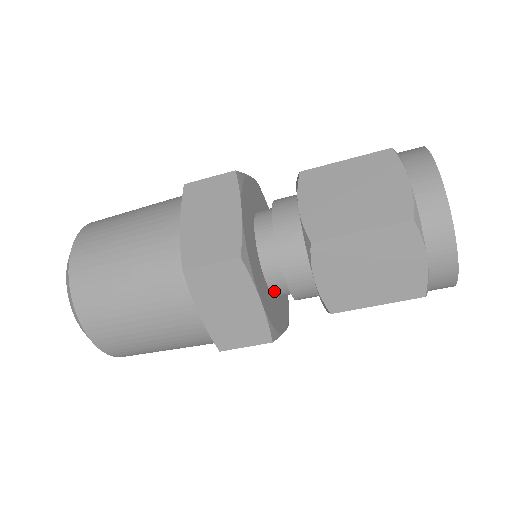
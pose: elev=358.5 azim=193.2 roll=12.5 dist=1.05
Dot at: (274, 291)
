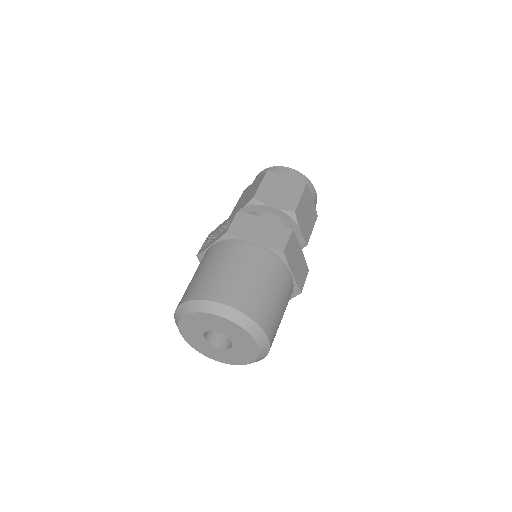
Dot at: occluded
